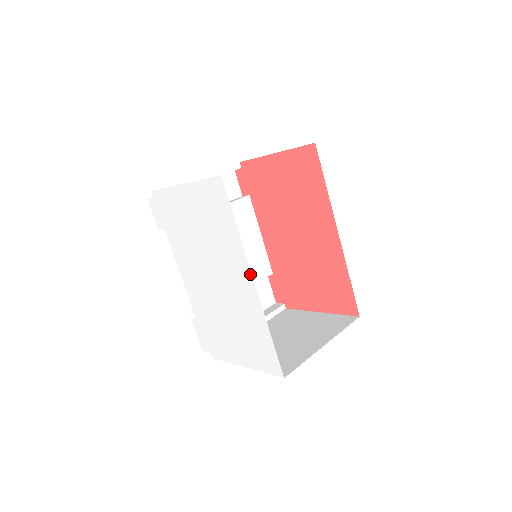
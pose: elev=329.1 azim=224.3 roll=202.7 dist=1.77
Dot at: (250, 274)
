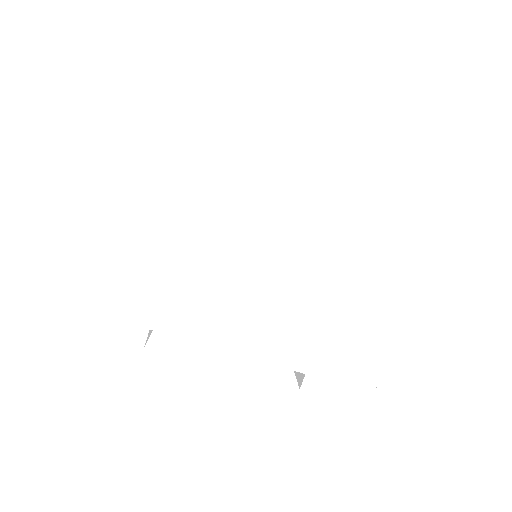
Dot at: (283, 174)
